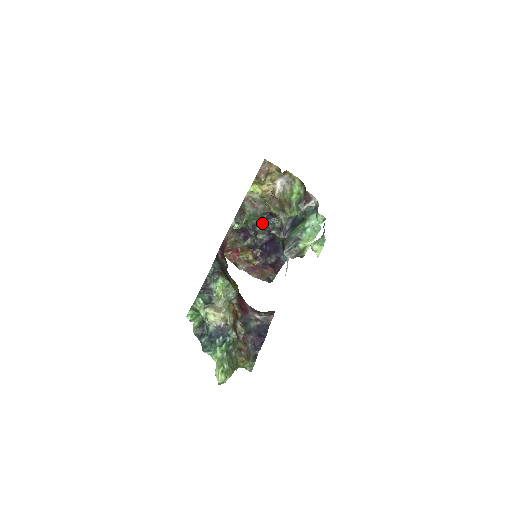
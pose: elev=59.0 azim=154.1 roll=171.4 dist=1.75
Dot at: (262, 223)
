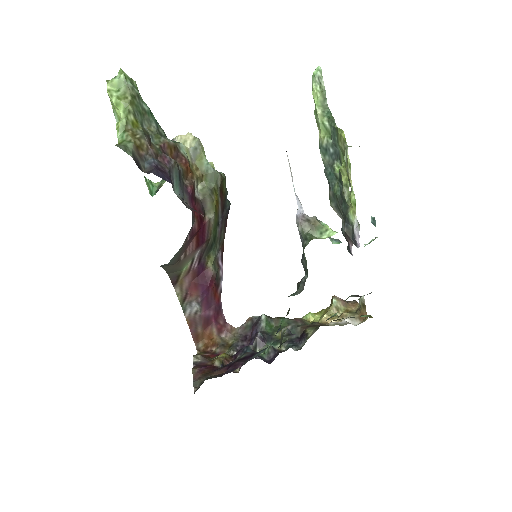
Dot at: occluded
